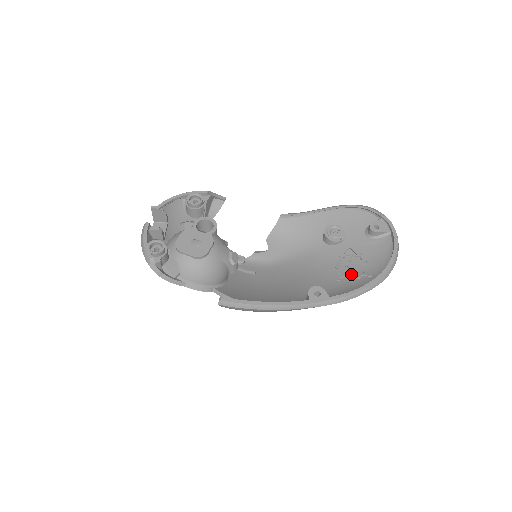
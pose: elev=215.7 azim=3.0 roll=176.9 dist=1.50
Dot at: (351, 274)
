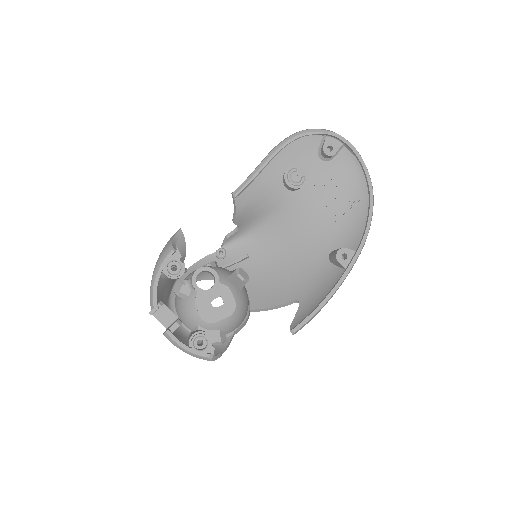
Dot at: (340, 207)
